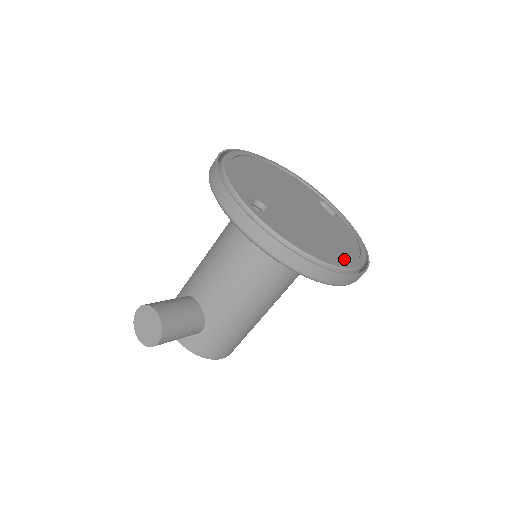
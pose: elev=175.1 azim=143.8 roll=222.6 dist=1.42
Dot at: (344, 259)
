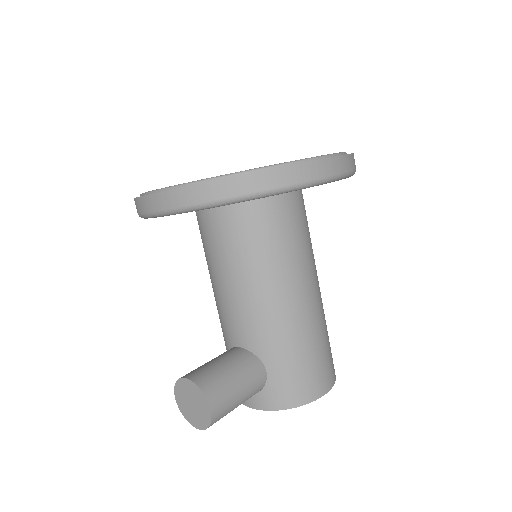
Dot at: occluded
